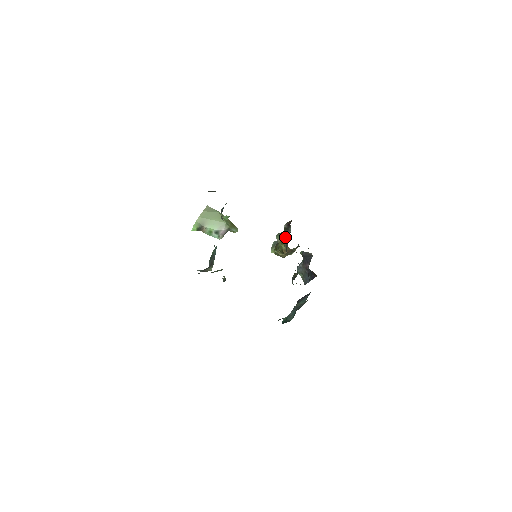
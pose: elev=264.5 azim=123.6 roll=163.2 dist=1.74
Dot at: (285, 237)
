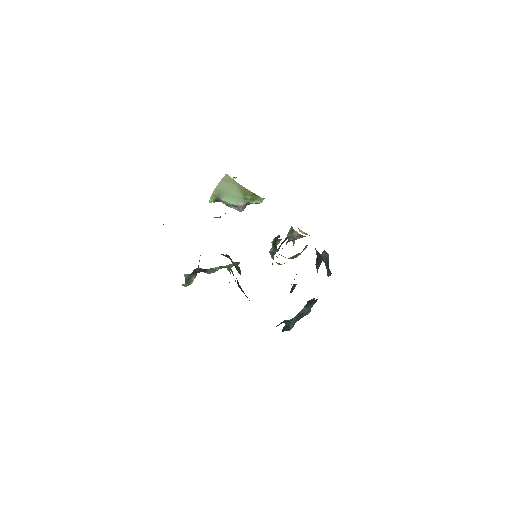
Dot at: (271, 255)
